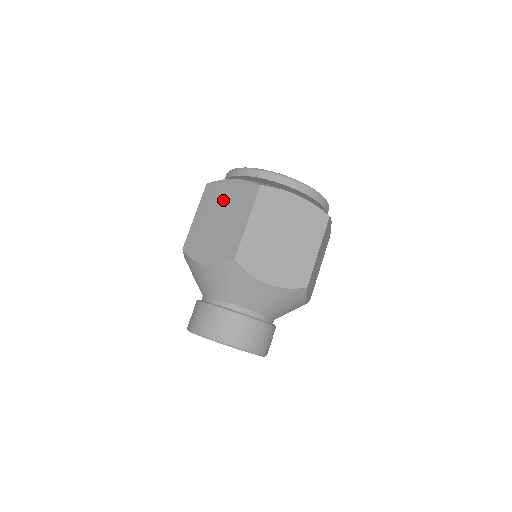
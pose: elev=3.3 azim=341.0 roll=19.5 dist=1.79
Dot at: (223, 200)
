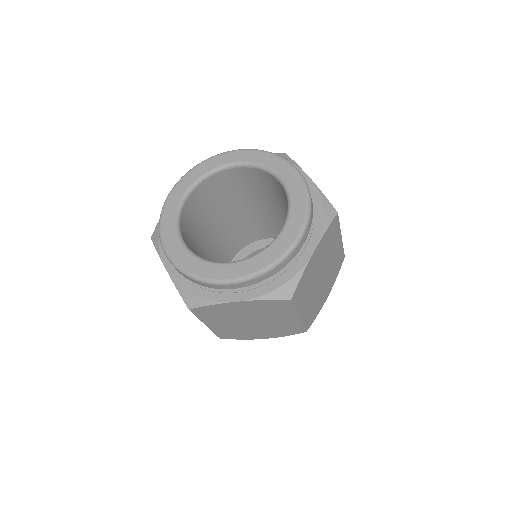
Dot at: (240, 314)
